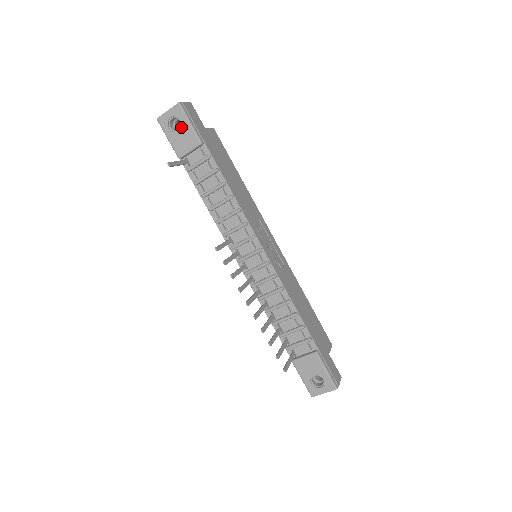
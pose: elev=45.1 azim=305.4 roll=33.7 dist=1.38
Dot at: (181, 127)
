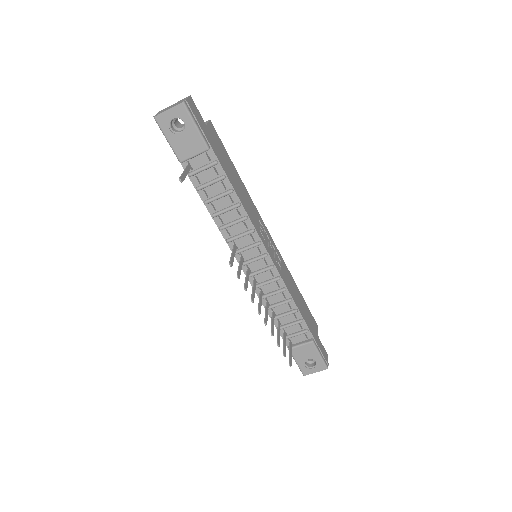
Dot at: (185, 129)
